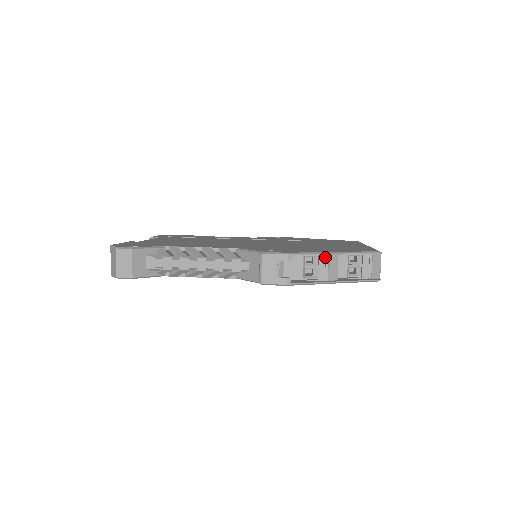
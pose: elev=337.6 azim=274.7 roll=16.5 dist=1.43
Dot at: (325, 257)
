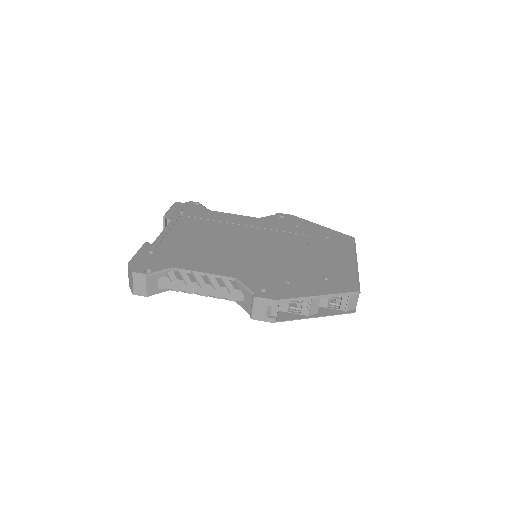
Dot at: (309, 299)
